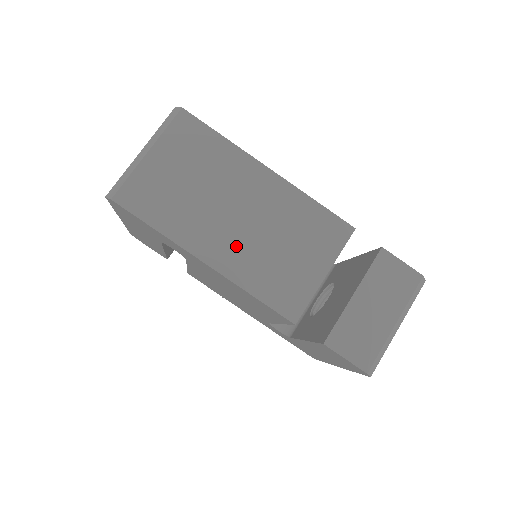
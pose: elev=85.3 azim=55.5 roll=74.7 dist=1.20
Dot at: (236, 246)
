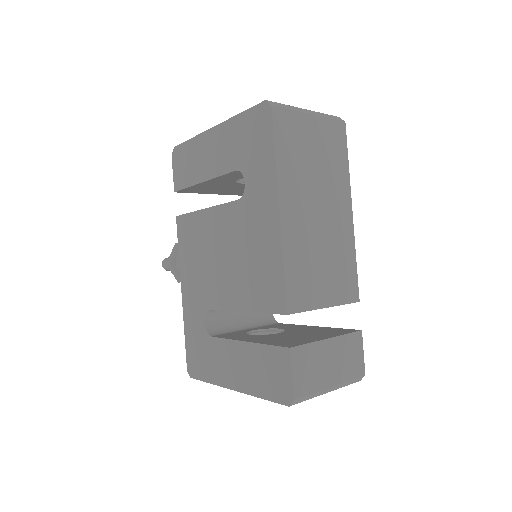
Dot at: (302, 225)
